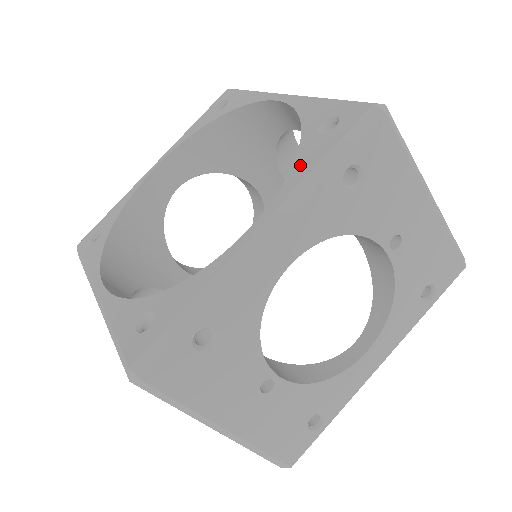
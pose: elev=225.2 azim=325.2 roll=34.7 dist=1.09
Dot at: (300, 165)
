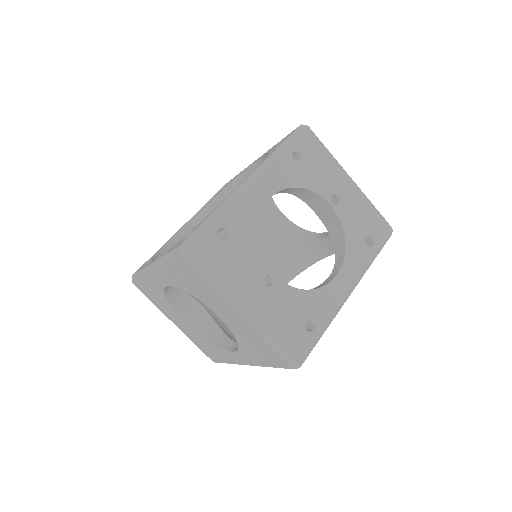
Dot at: occluded
